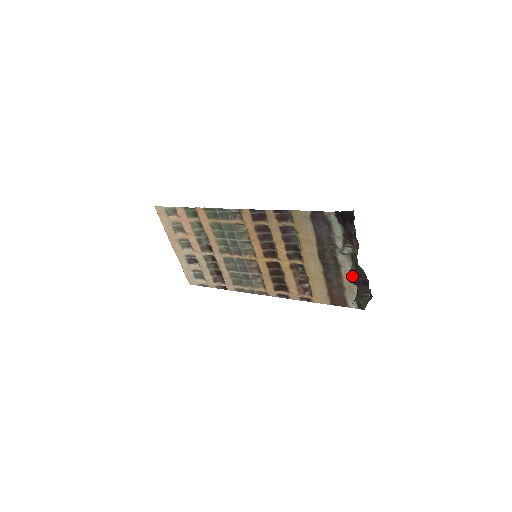
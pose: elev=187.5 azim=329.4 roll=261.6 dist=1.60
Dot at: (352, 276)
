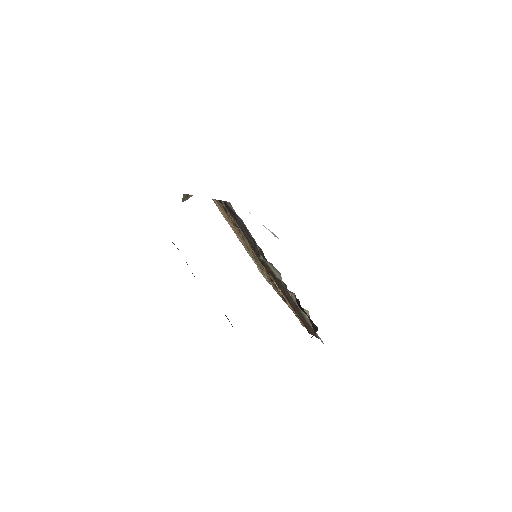
Dot at: (292, 294)
